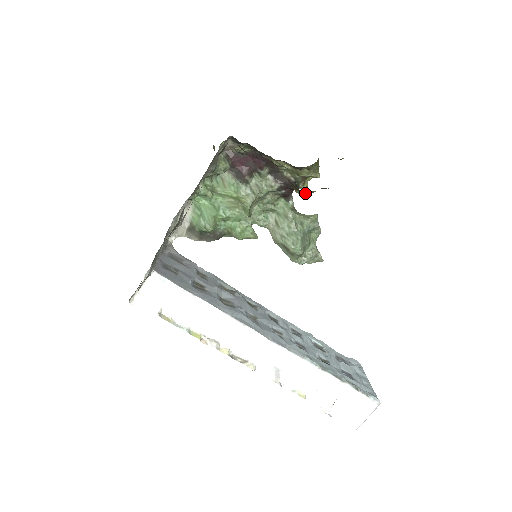
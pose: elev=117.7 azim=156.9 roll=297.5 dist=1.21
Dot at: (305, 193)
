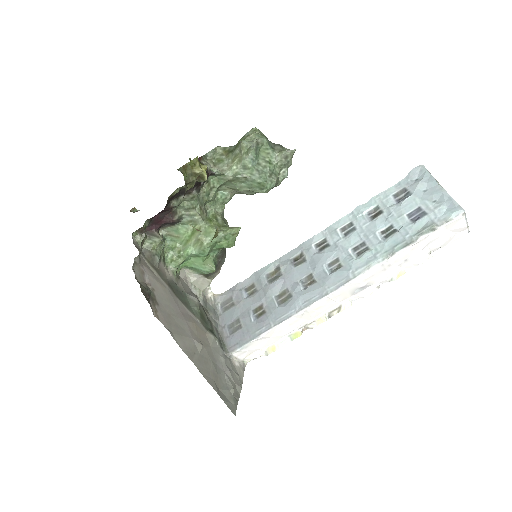
Dot at: (214, 237)
